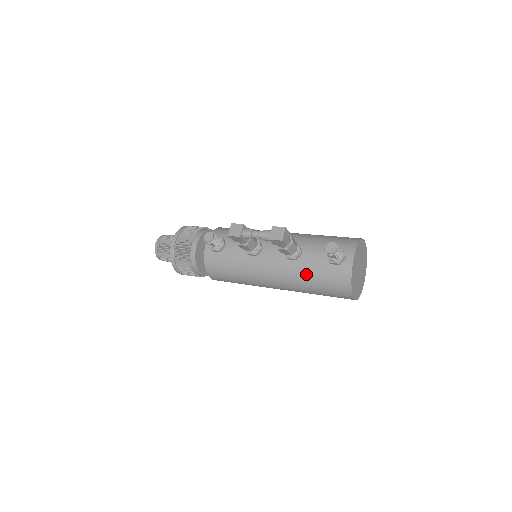
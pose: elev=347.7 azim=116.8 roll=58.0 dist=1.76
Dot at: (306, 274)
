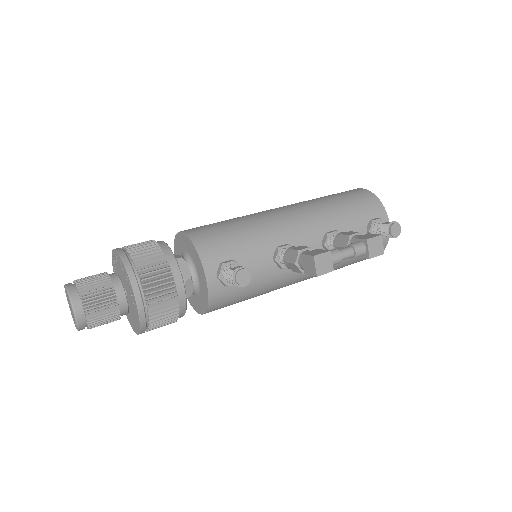
Dot at: (345, 260)
